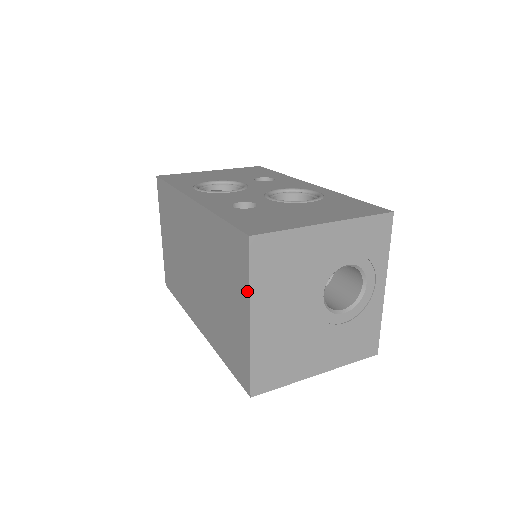
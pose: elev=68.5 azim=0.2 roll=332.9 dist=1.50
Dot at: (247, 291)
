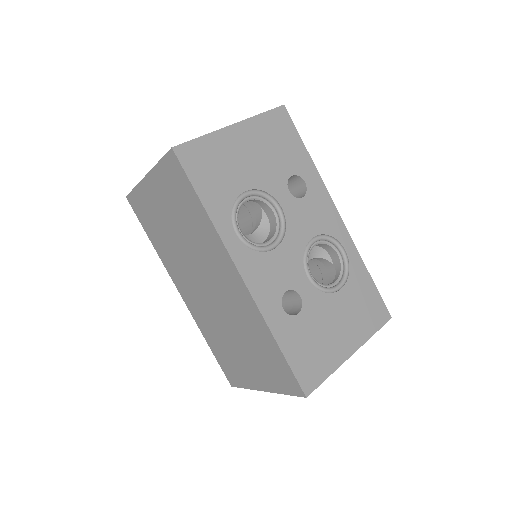
Dot at: (276, 391)
